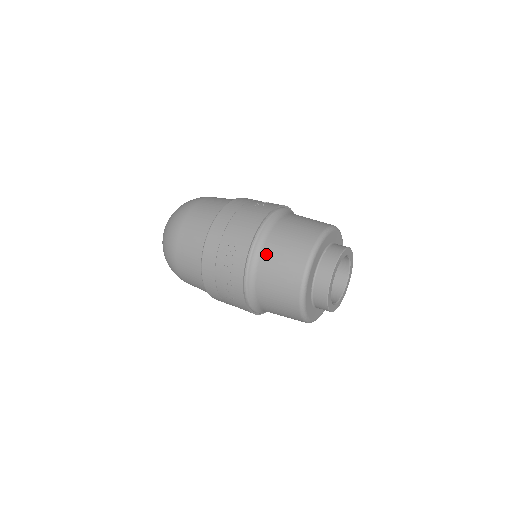
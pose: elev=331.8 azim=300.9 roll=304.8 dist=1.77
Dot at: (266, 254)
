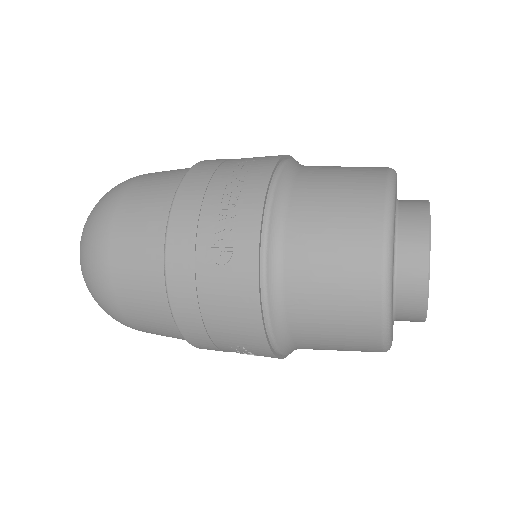
Dot at: (309, 169)
